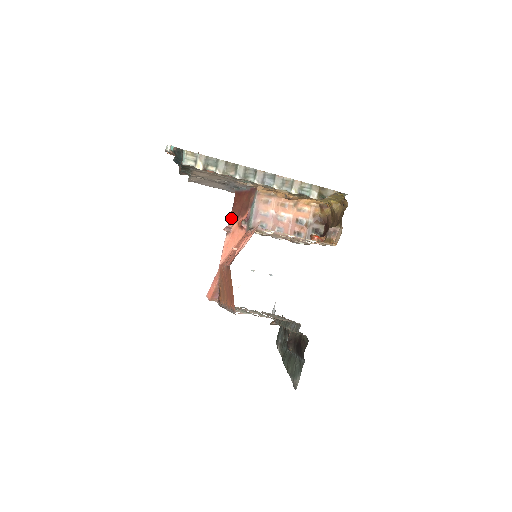
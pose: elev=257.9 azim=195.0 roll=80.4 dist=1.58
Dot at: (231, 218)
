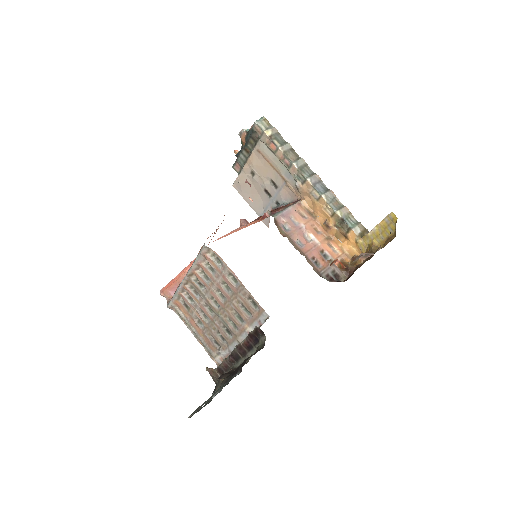
Dot at: occluded
